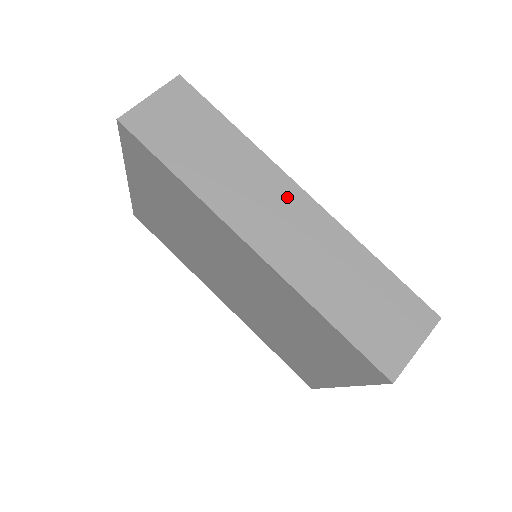
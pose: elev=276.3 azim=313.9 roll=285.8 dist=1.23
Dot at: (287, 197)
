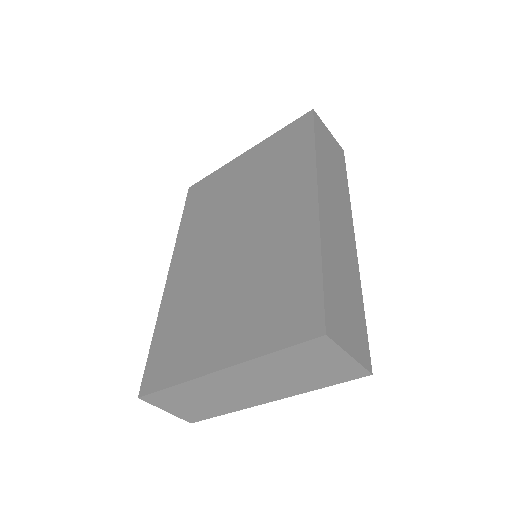
Dot at: (347, 223)
